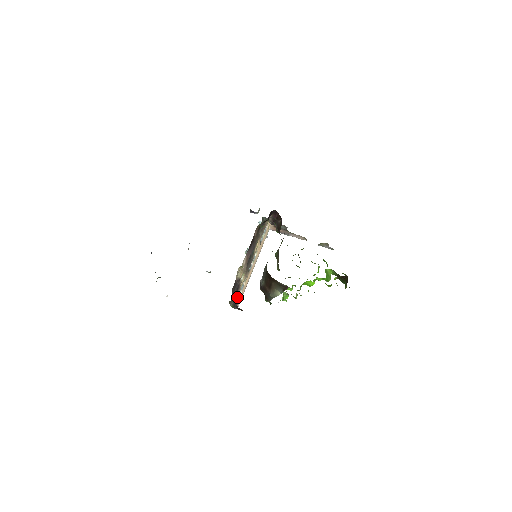
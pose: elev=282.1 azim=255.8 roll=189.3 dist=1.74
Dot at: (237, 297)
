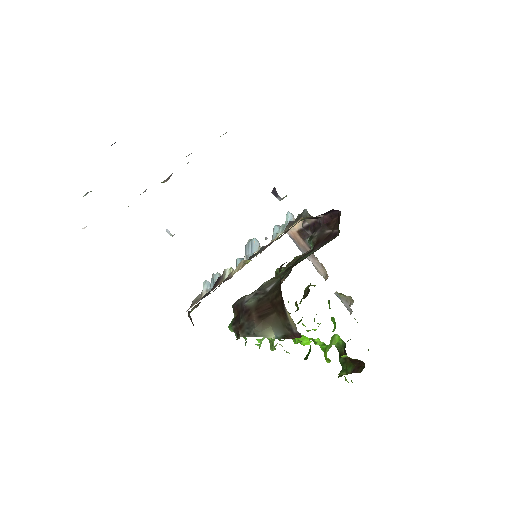
Dot at: (197, 299)
